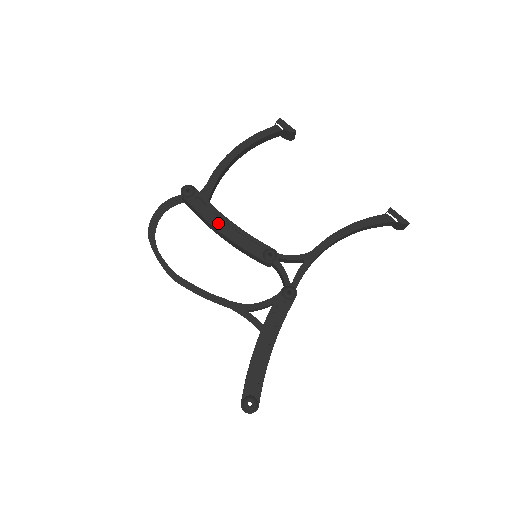
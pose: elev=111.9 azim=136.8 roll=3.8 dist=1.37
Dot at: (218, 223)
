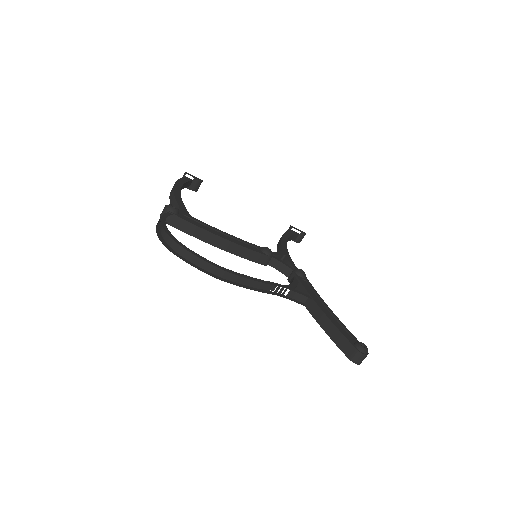
Dot at: (215, 232)
